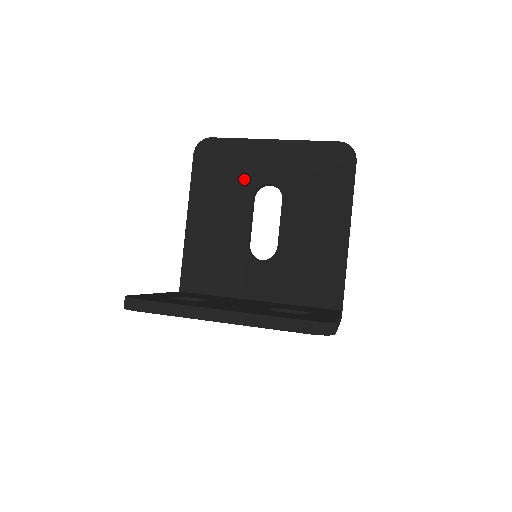
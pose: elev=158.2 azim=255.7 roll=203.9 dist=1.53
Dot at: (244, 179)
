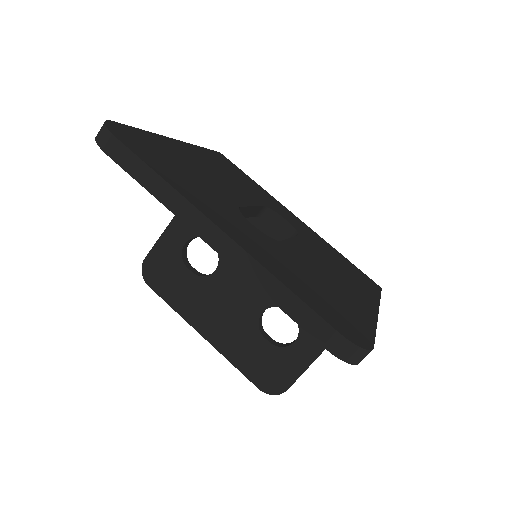
Dot at: occluded
